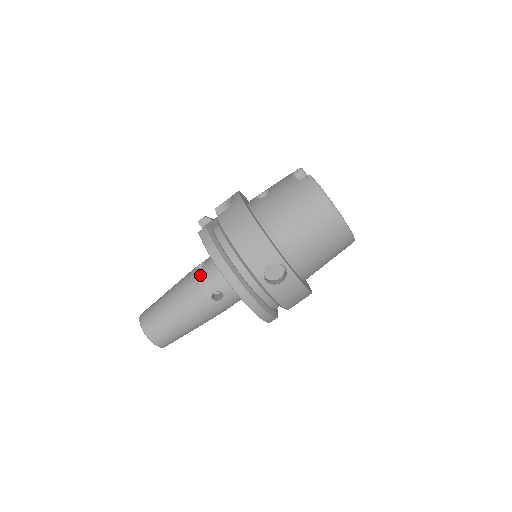
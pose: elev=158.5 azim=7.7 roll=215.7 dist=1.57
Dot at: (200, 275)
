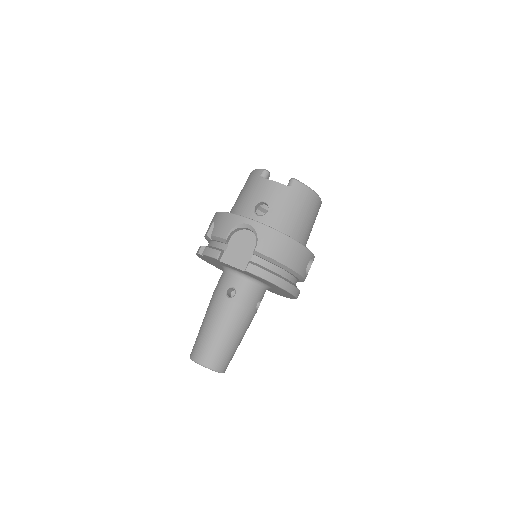
Dot at: (241, 299)
